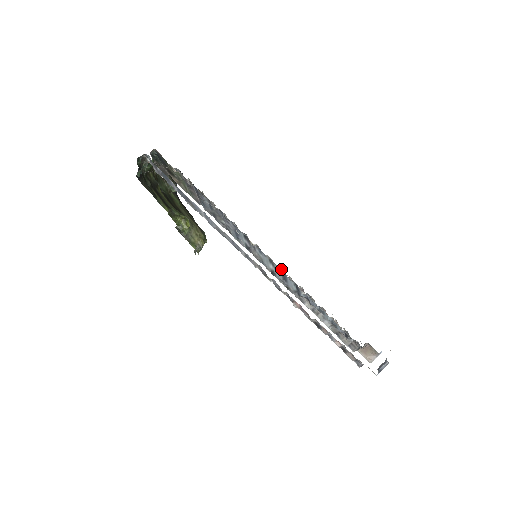
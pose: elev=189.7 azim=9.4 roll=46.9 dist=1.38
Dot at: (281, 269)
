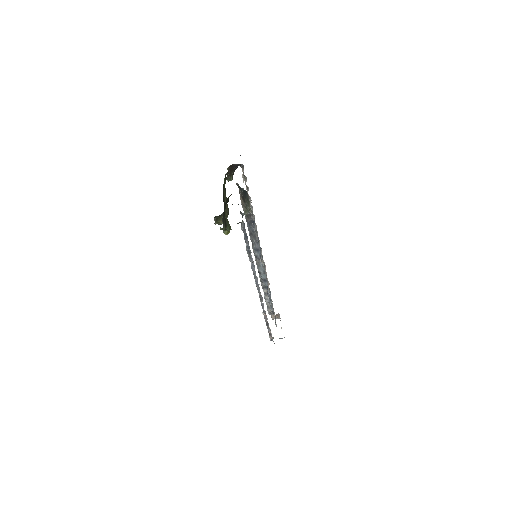
Dot at: occluded
